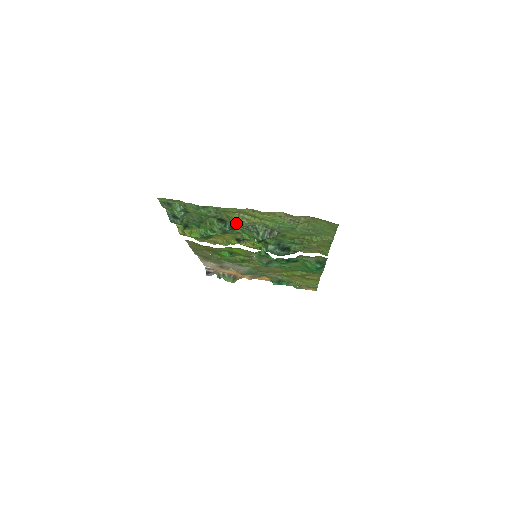
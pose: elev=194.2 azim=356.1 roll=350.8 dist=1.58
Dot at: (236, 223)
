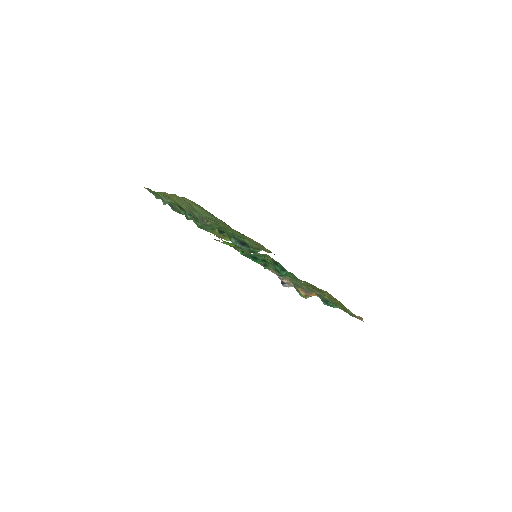
Dot at: (185, 210)
